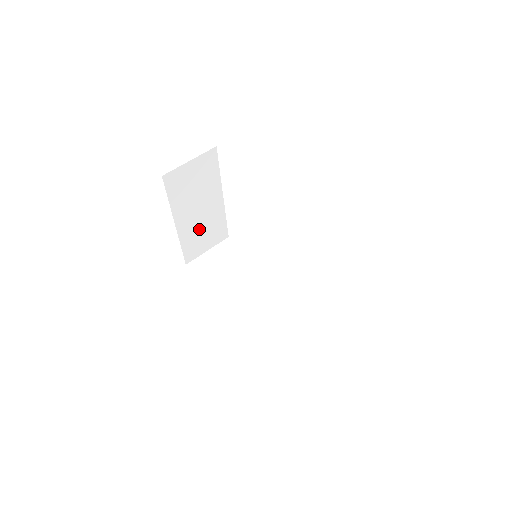
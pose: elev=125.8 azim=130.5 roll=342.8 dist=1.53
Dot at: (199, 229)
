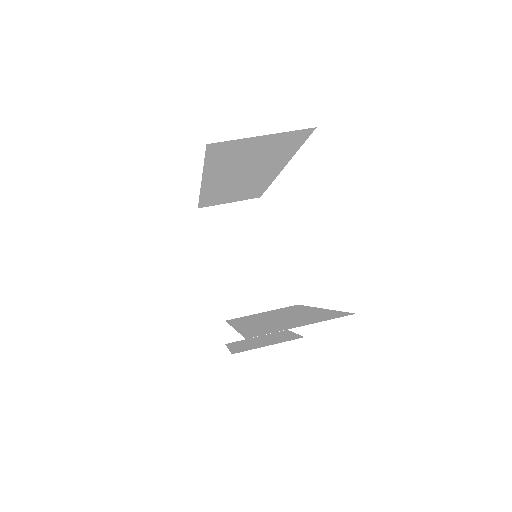
Dot at: (243, 297)
